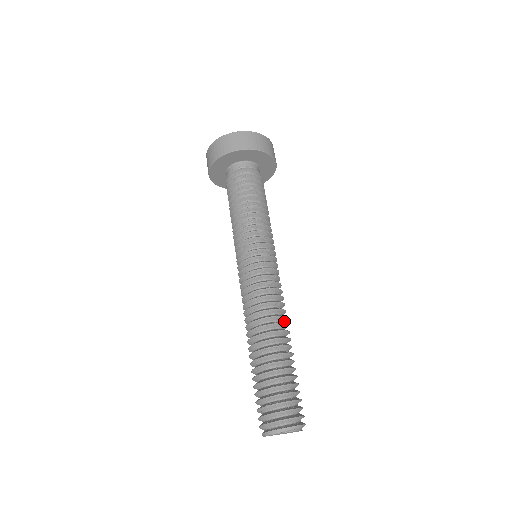
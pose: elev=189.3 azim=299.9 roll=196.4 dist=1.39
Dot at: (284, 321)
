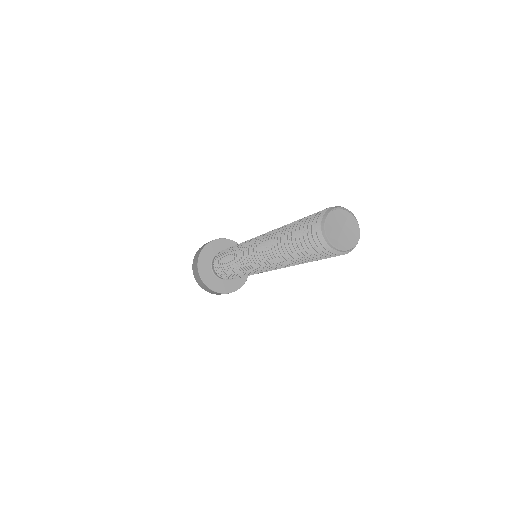
Dot at: occluded
